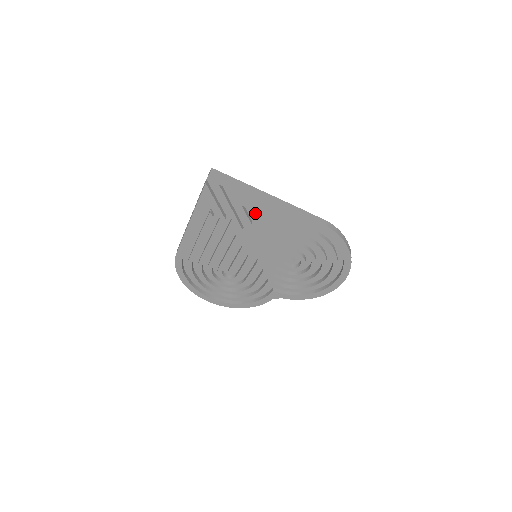
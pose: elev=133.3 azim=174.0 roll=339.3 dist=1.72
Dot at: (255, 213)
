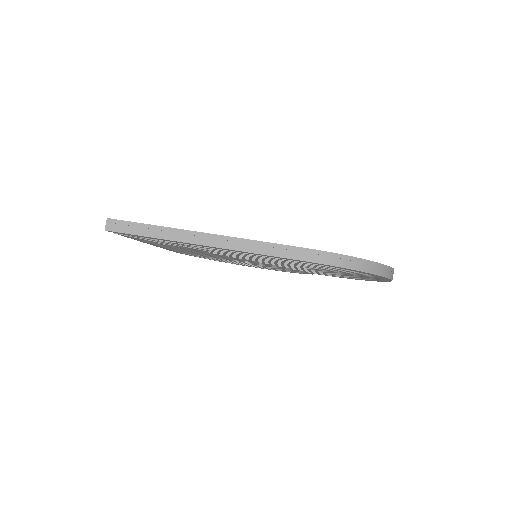
Dot at: occluded
